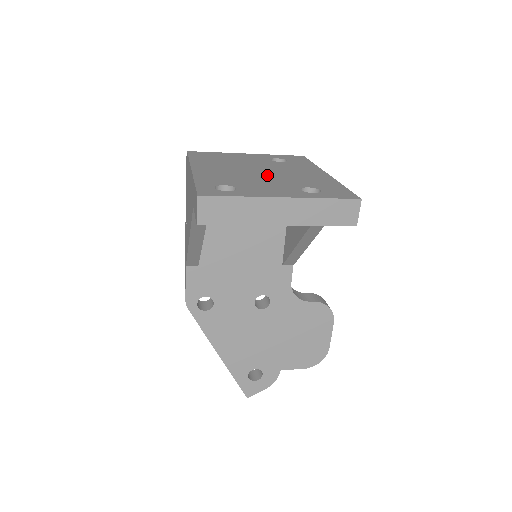
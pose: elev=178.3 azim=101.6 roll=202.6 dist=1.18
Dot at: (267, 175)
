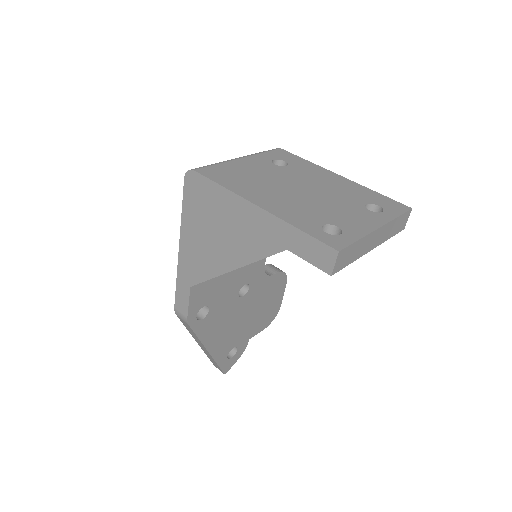
Dot at: (317, 195)
